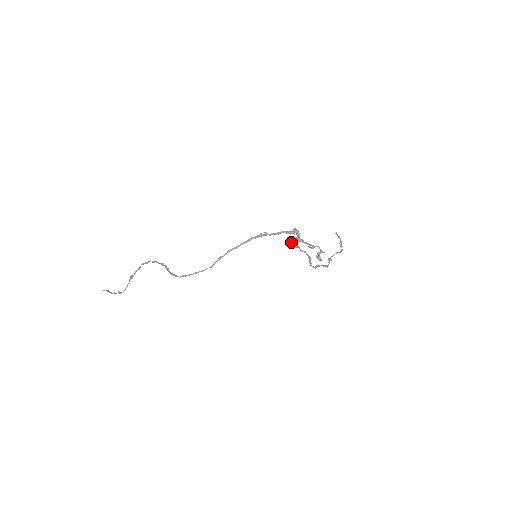
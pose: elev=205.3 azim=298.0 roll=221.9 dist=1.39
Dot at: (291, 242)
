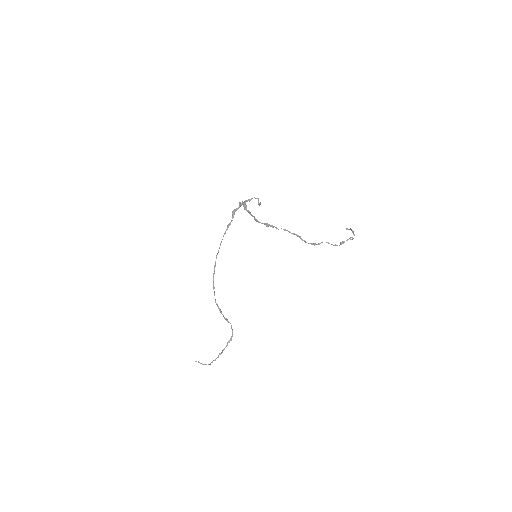
Dot at: (259, 222)
